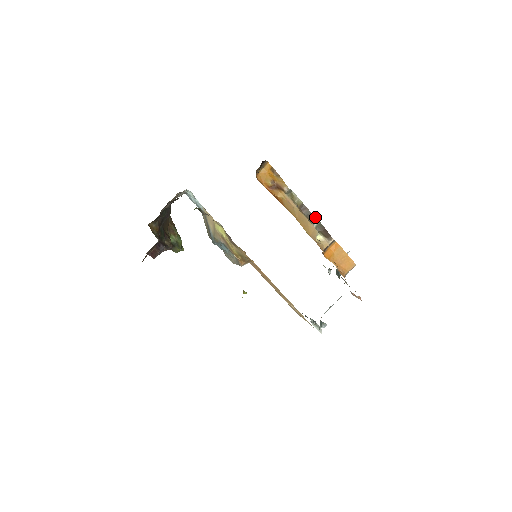
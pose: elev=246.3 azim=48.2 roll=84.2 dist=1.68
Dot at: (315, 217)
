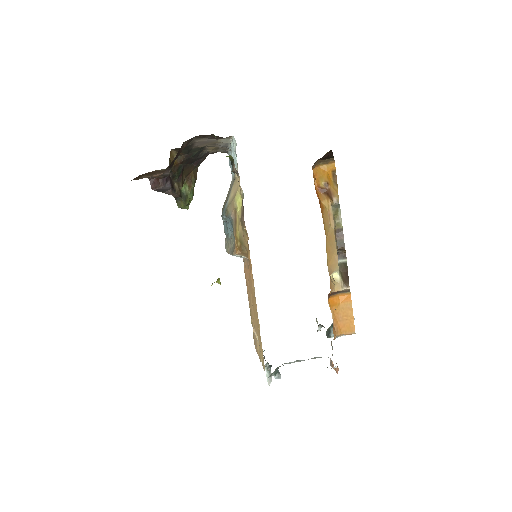
Dot at: (345, 253)
